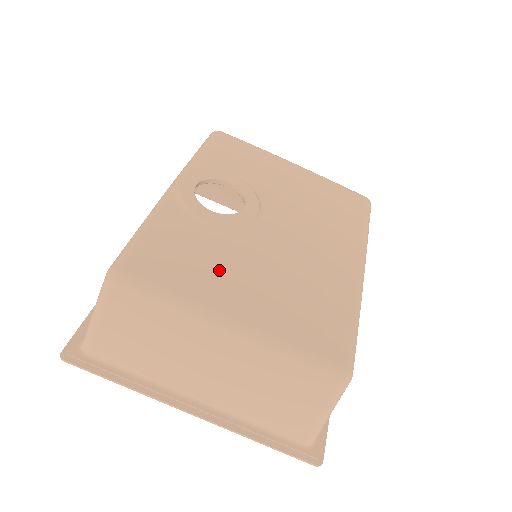
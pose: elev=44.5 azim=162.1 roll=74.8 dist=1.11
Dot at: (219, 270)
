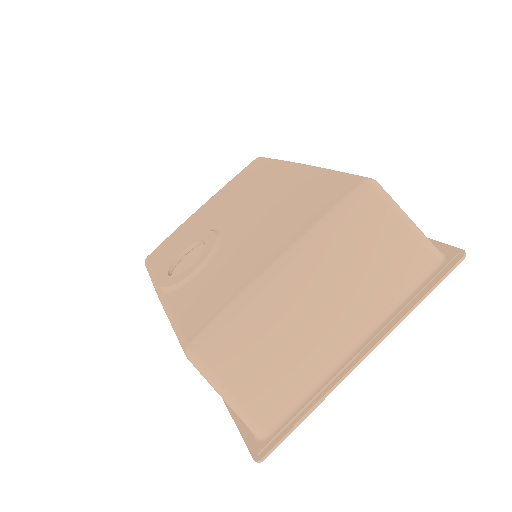
Dot at: (236, 266)
